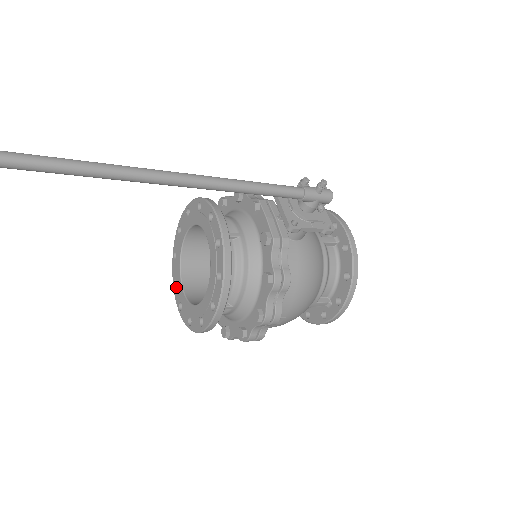
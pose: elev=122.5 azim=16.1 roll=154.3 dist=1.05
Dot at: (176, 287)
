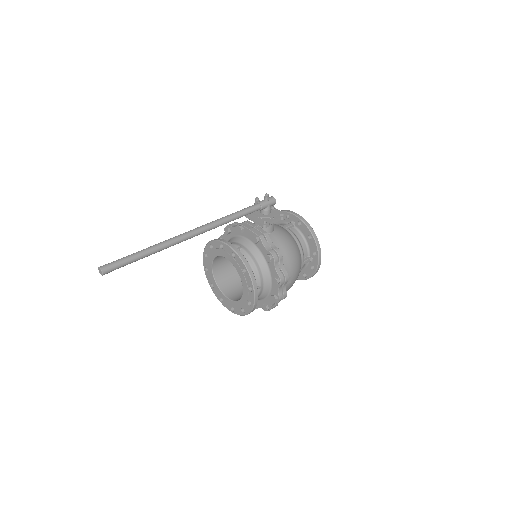
Dot at: (223, 302)
